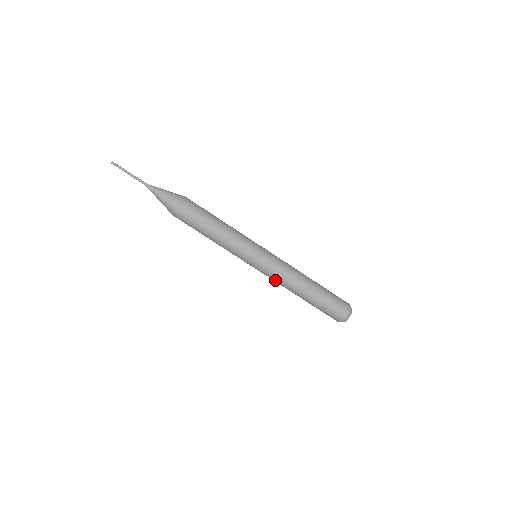
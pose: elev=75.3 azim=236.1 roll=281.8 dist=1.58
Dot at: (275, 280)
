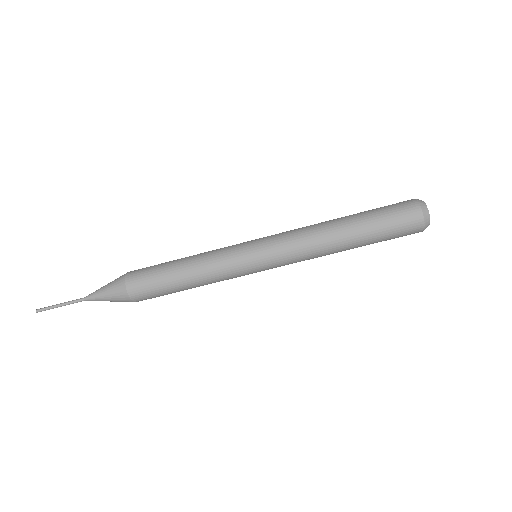
Dot at: (300, 260)
